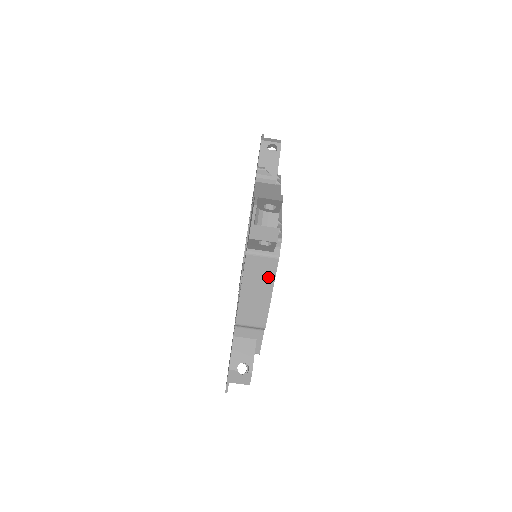
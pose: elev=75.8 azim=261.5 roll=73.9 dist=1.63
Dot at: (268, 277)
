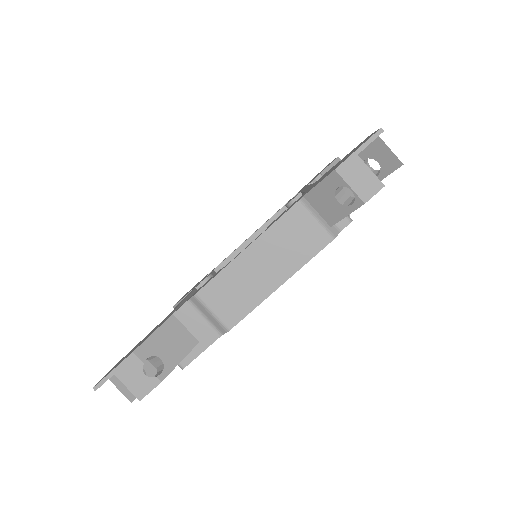
Dot at: (297, 256)
